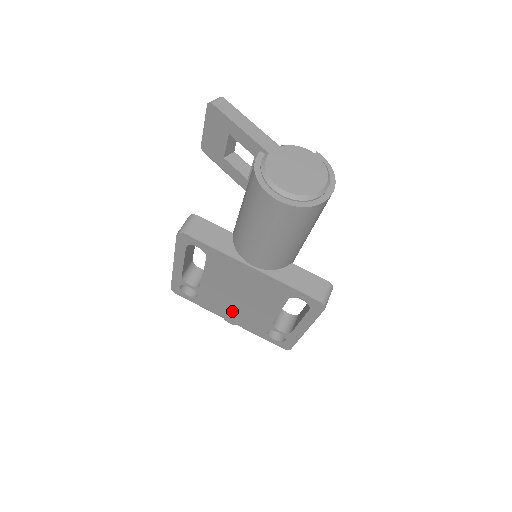
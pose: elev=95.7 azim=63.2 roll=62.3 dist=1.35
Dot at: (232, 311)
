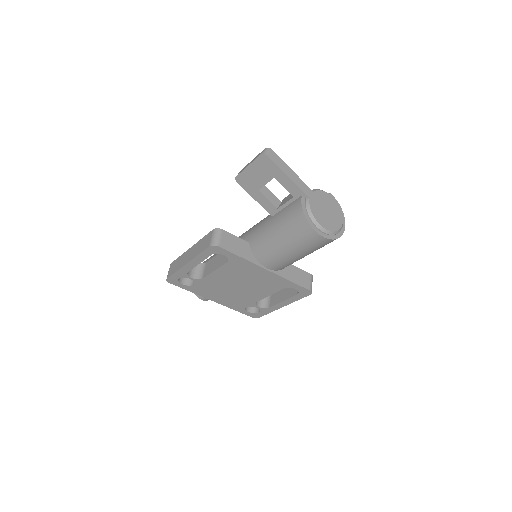
Dot at: (222, 295)
